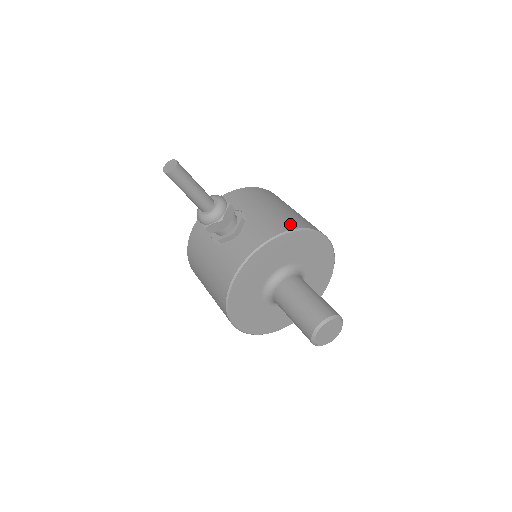
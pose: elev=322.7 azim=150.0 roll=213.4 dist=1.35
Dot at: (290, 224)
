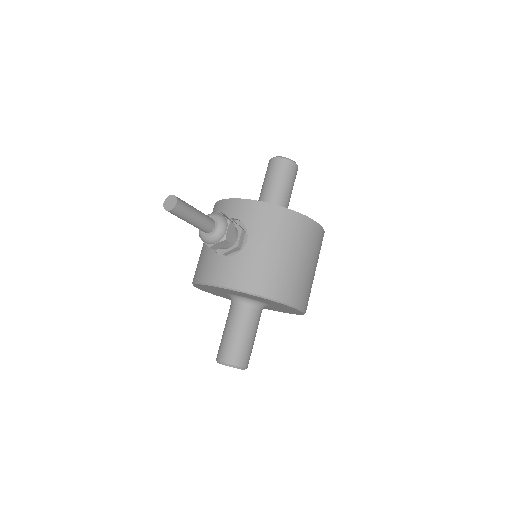
Dot at: (263, 287)
